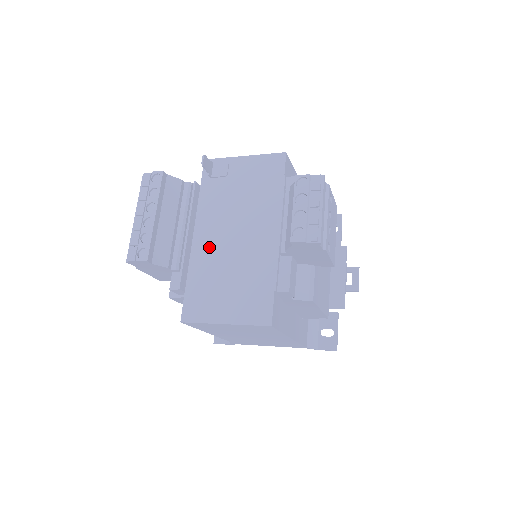
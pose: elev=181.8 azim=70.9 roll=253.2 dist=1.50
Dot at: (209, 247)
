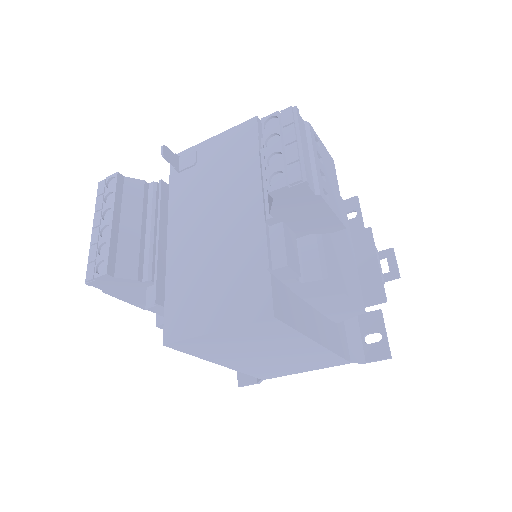
Dot at: (186, 246)
